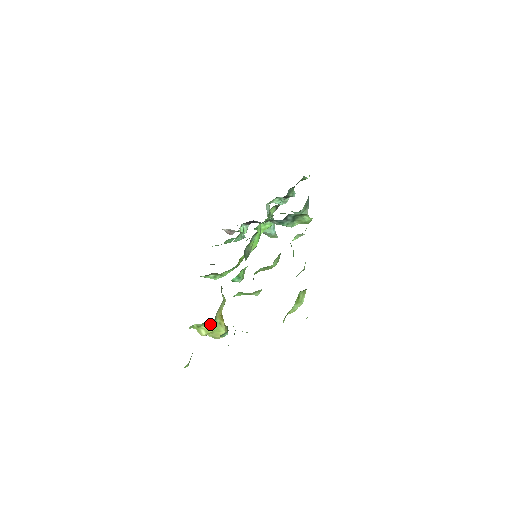
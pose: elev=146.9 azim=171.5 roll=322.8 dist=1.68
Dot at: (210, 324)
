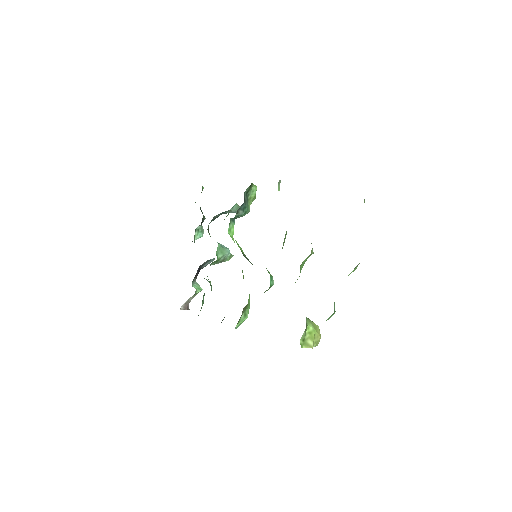
Dot at: (308, 327)
